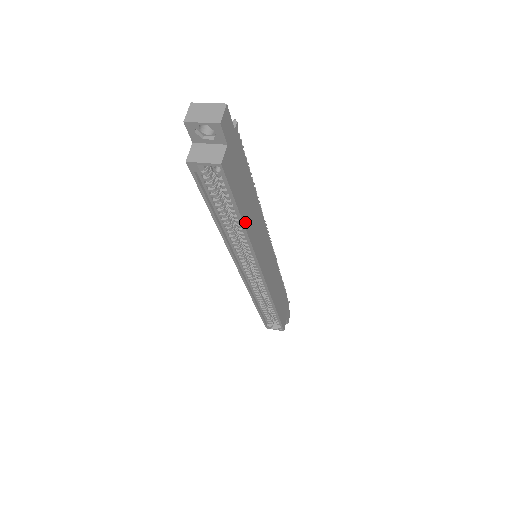
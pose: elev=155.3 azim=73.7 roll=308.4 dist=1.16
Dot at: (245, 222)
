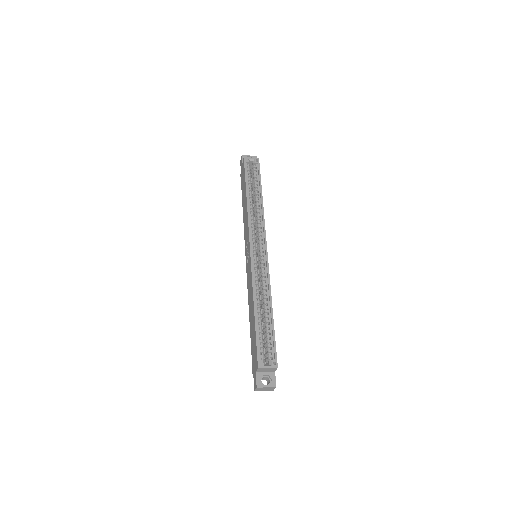
Dot at: (262, 197)
